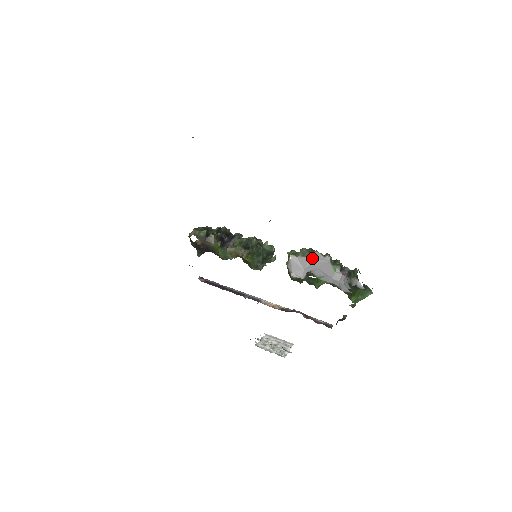
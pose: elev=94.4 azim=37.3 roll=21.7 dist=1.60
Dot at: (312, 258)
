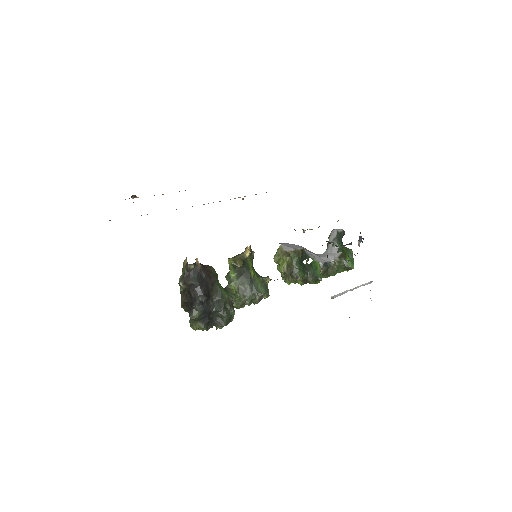
Dot at: occluded
